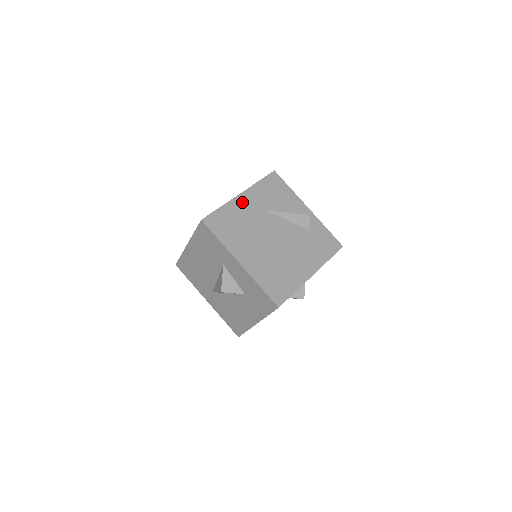
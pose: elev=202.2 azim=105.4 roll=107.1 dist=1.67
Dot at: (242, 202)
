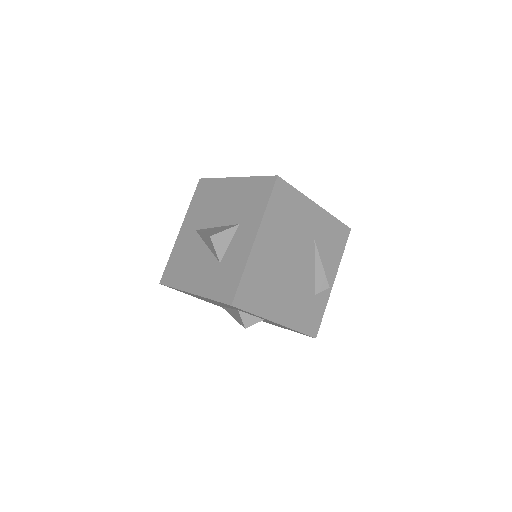
Dot at: (311, 211)
